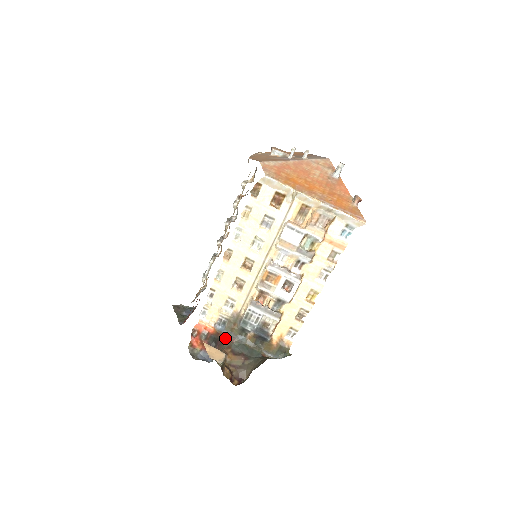
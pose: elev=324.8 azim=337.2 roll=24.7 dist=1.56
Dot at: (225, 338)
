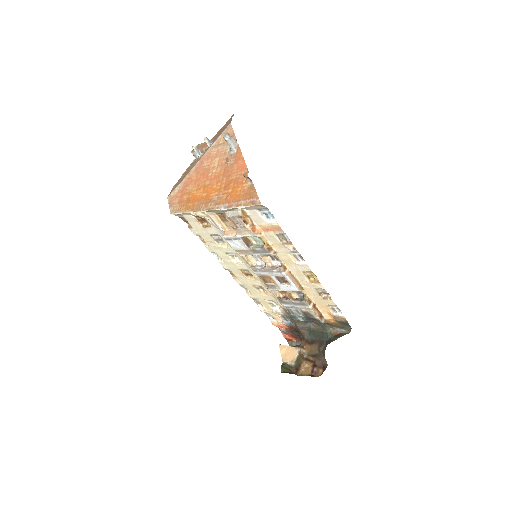
Dot at: (297, 330)
